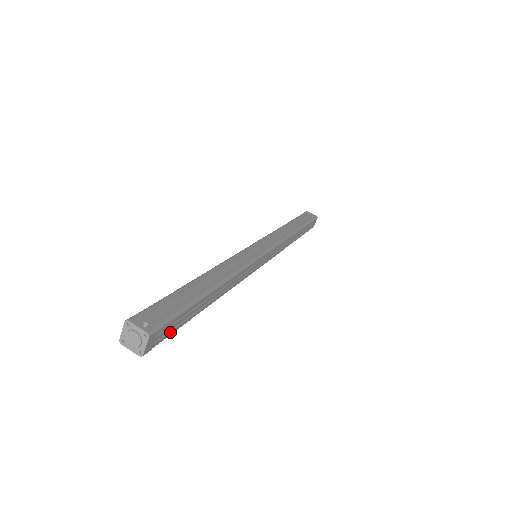
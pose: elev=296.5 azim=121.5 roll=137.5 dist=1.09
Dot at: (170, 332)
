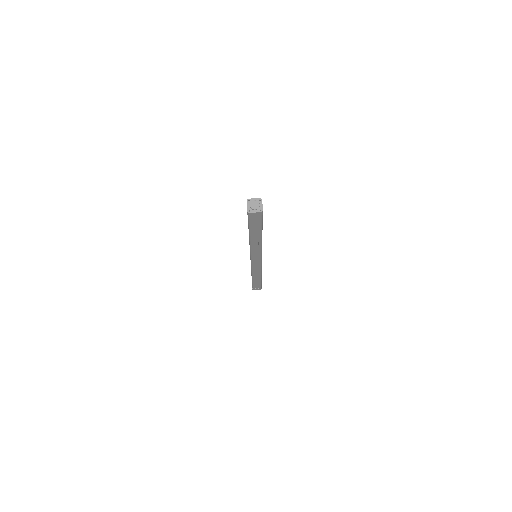
Dot at: (262, 218)
